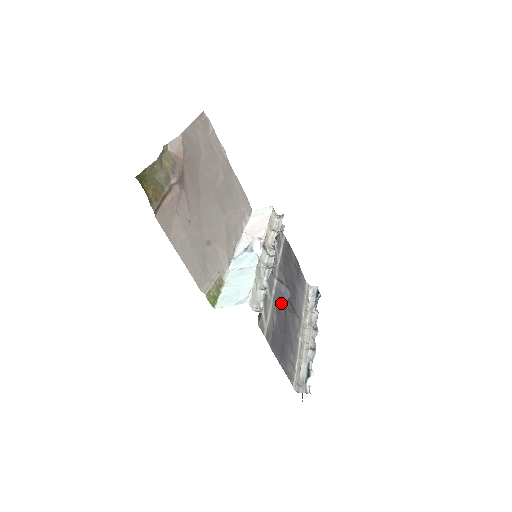
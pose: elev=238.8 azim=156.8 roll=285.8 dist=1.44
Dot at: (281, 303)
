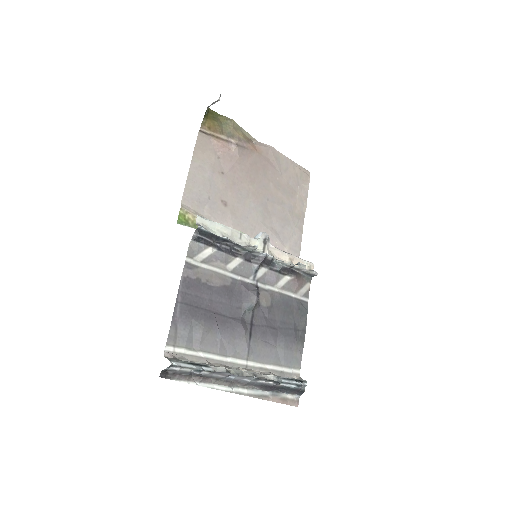
Dot at: (238, 296)
